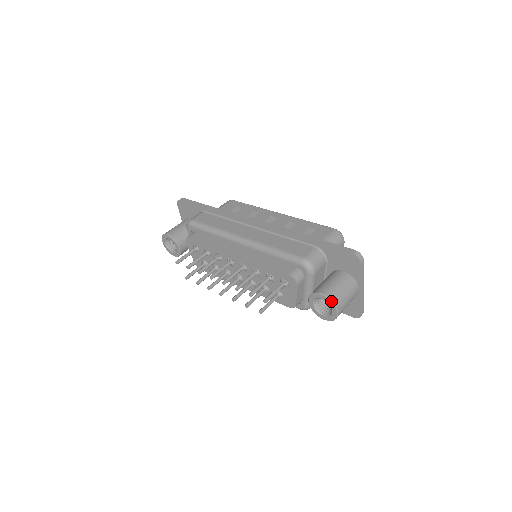
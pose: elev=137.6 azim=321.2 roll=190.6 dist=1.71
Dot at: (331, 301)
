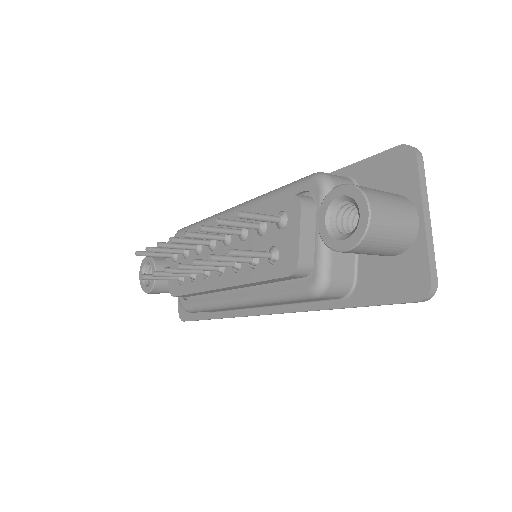
Dot at: (356, 187)
